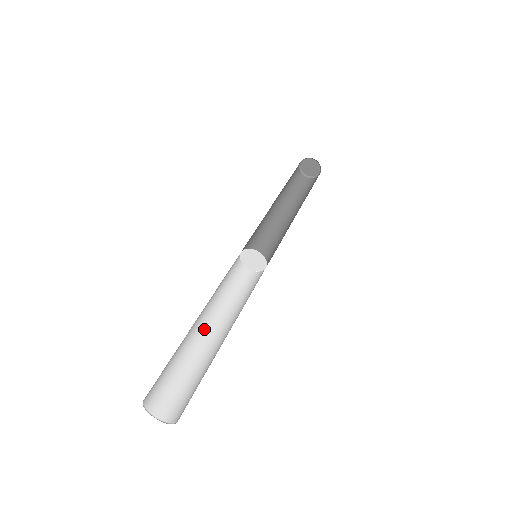
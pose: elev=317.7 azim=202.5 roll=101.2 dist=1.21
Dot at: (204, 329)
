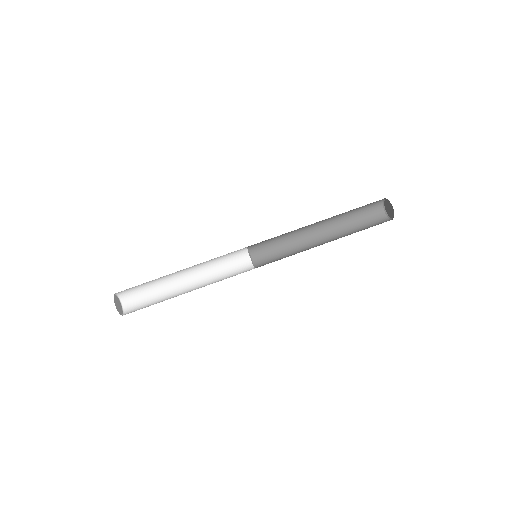
Dot at: (185, 277)
